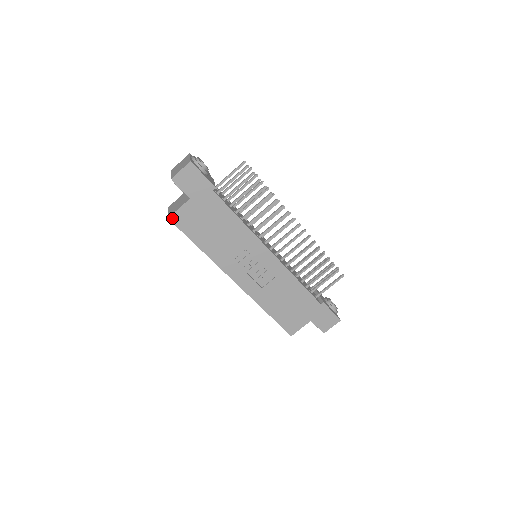
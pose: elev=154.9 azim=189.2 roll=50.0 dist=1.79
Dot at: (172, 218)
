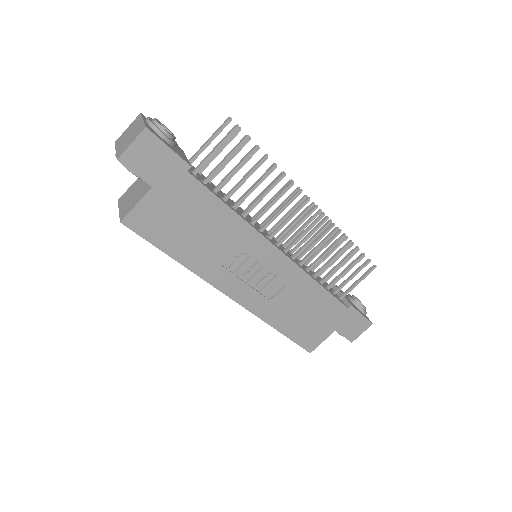
Dot at: (127, 221)
